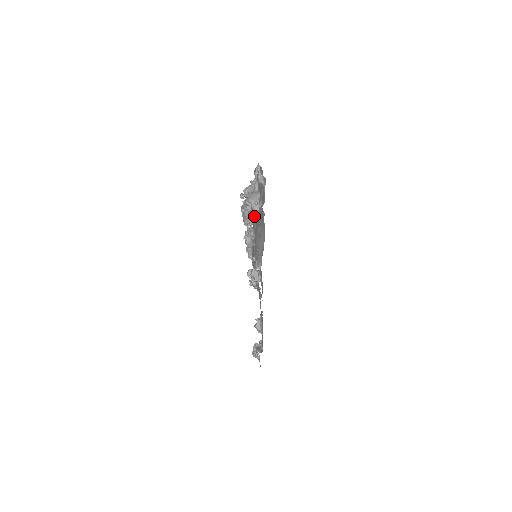
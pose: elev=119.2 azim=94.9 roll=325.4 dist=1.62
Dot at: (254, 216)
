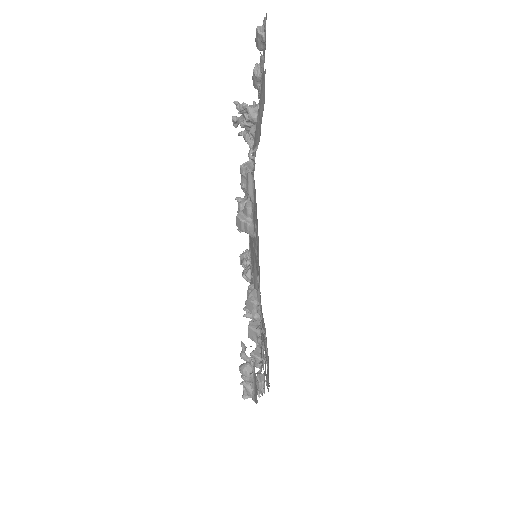
Dot at: occluded
